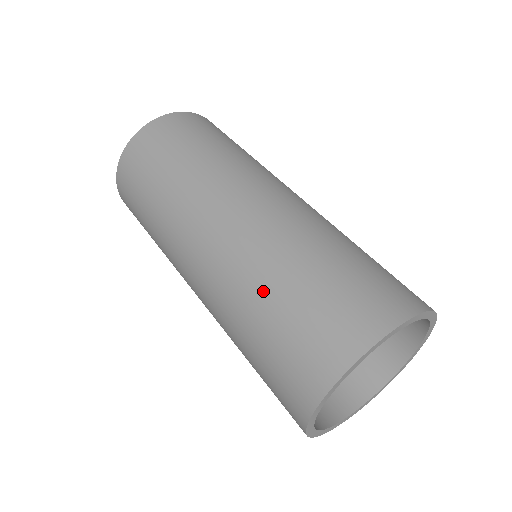
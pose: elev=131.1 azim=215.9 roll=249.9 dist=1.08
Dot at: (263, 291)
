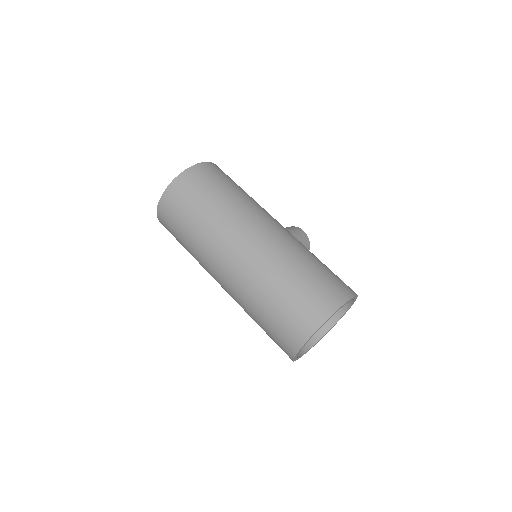
Dot at: (255, 311)
